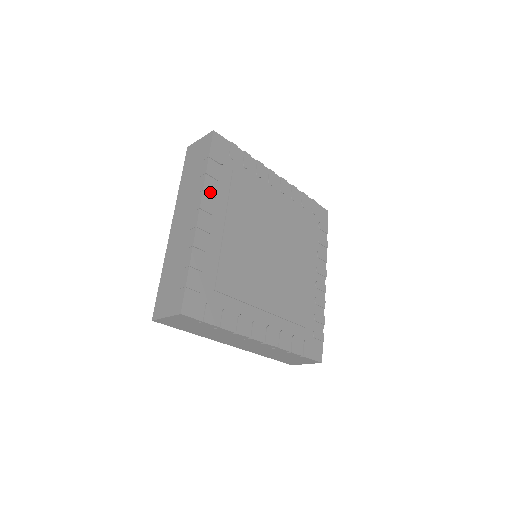
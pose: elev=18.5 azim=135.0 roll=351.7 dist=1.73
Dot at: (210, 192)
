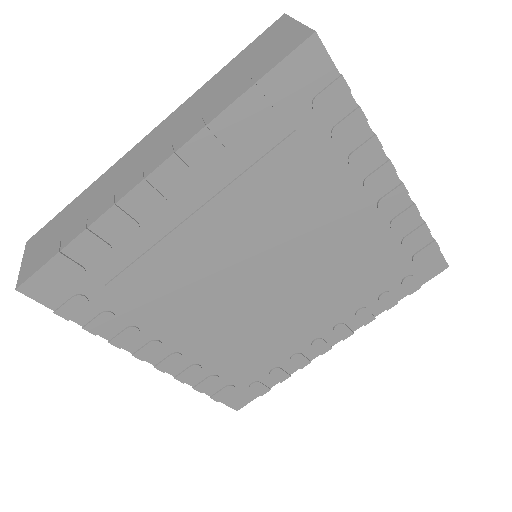
Dot at: (206, 148)
